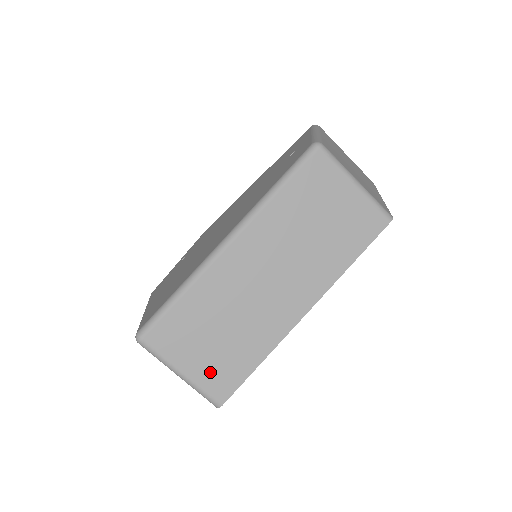
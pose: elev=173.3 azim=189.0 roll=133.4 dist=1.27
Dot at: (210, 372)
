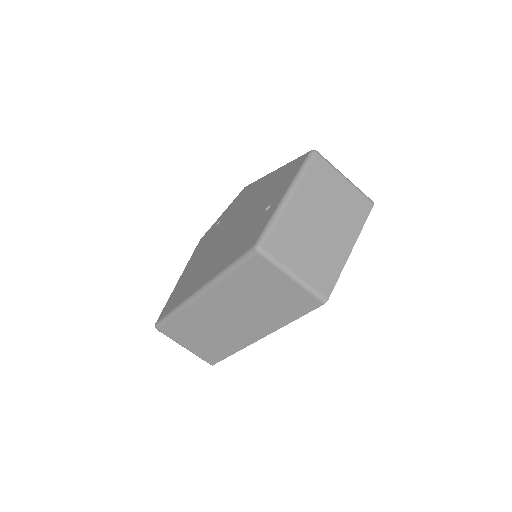
Dot at: (202, 351)
